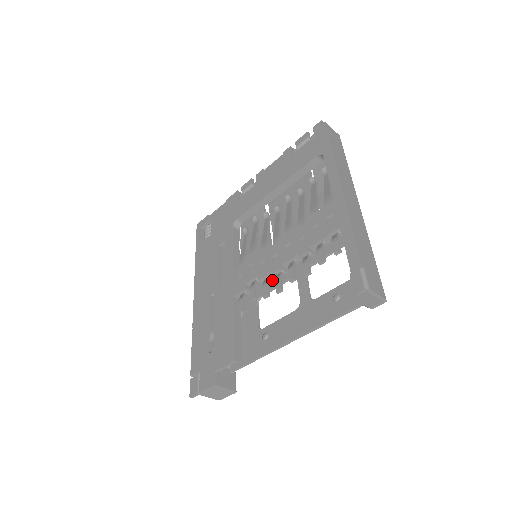
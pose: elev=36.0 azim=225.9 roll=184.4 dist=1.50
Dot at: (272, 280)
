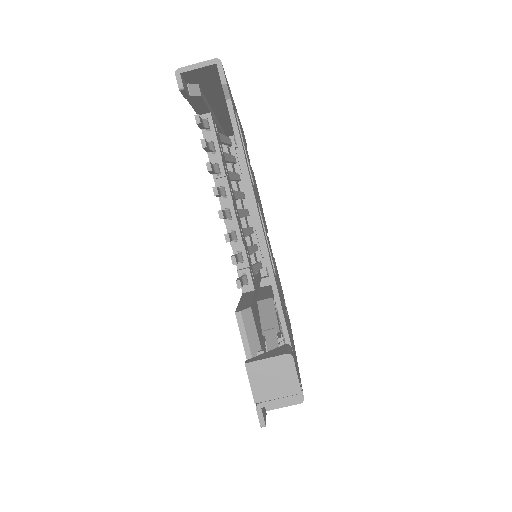
Dot at: occluded
